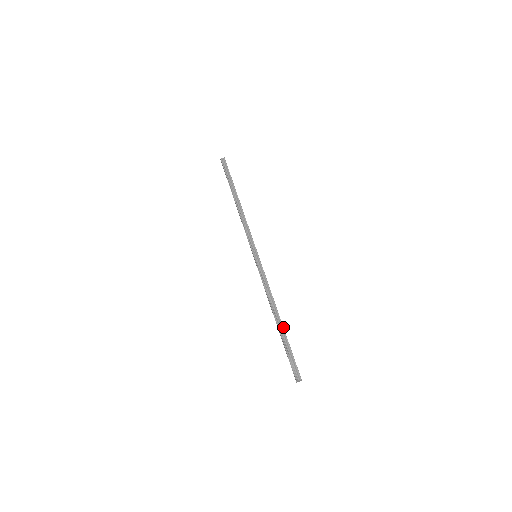
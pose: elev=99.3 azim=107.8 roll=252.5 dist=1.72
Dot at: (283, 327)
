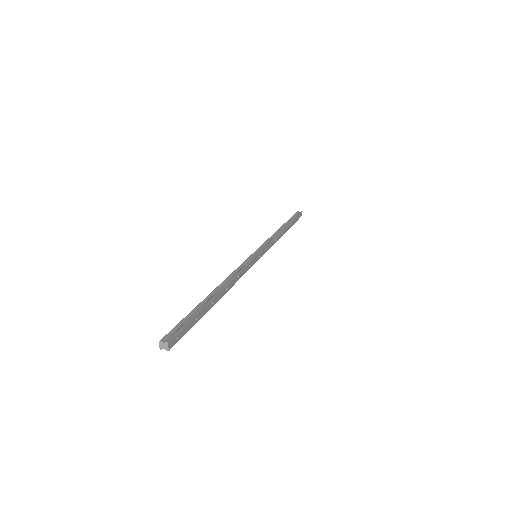
Dot at: (213, 298)
